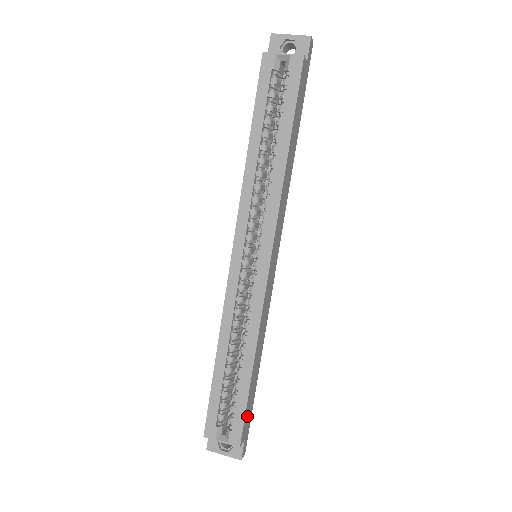
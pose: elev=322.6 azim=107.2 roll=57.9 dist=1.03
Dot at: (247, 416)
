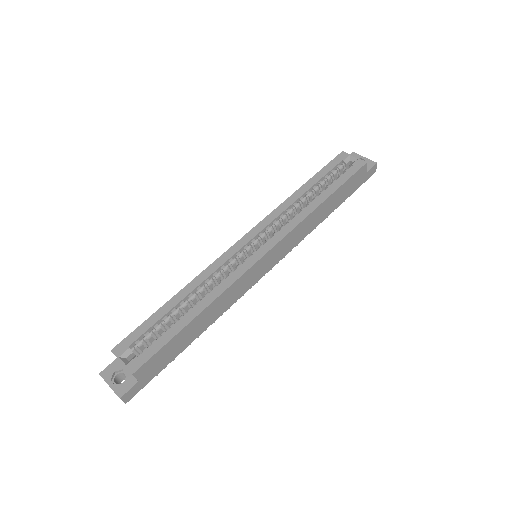
Dot at: (158, 359)
